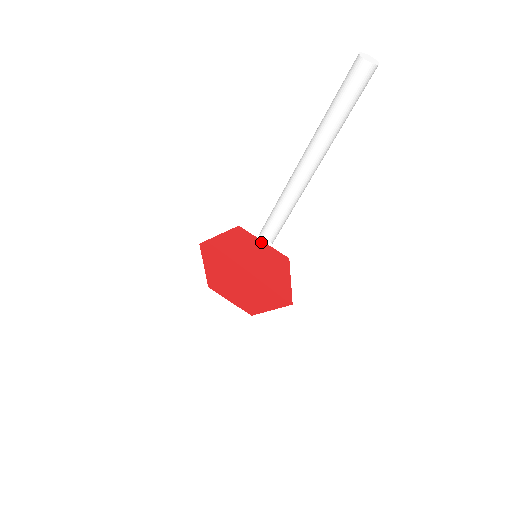
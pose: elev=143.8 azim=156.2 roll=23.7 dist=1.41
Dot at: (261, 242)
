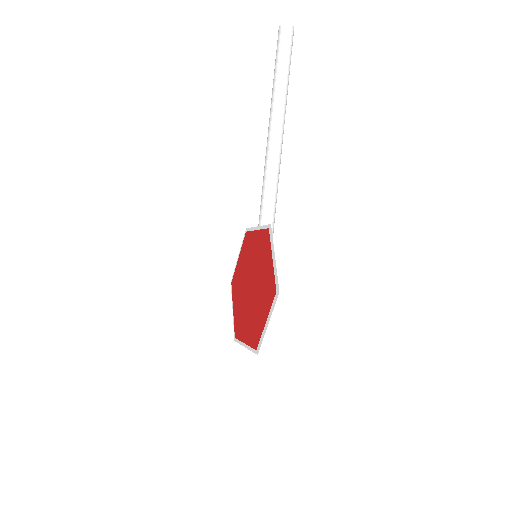
Dot at: (255, 233)
